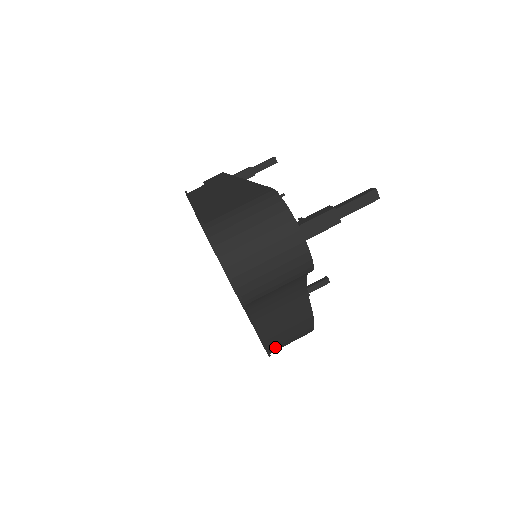
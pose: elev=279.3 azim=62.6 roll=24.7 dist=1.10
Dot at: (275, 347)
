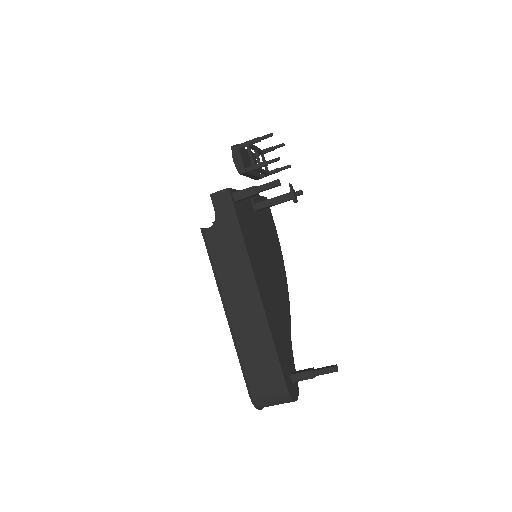
Dot at: occluded
